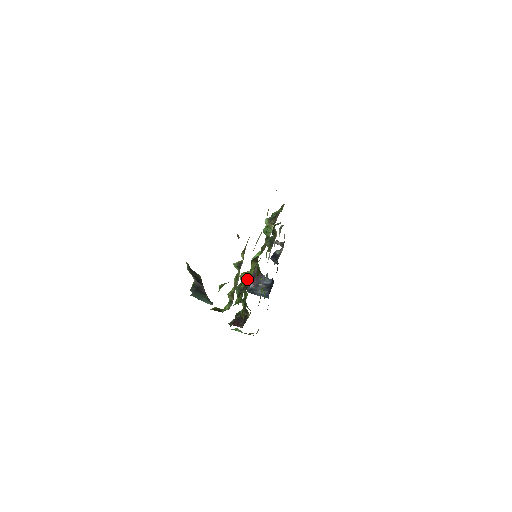
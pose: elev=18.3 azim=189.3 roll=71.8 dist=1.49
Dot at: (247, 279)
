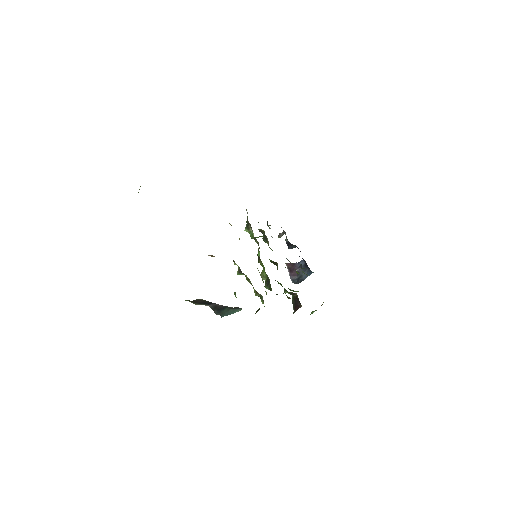
Dot at: (266, 275)
